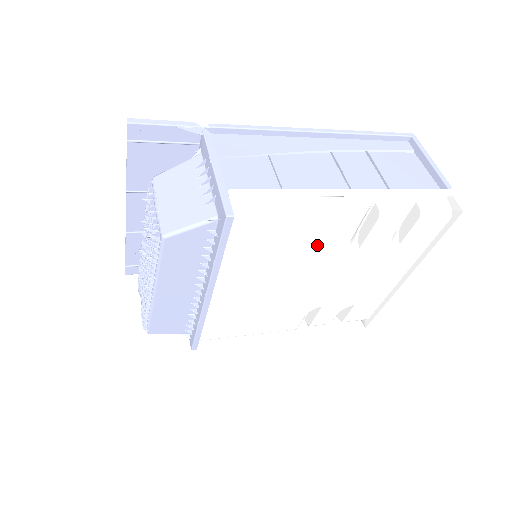
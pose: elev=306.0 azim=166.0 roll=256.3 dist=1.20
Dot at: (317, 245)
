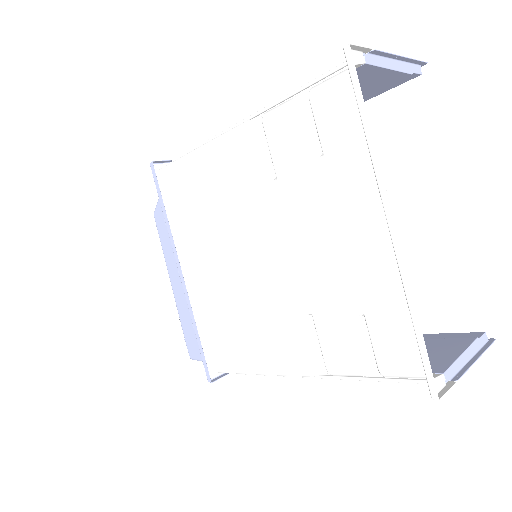
Dot at: (230, 184)
